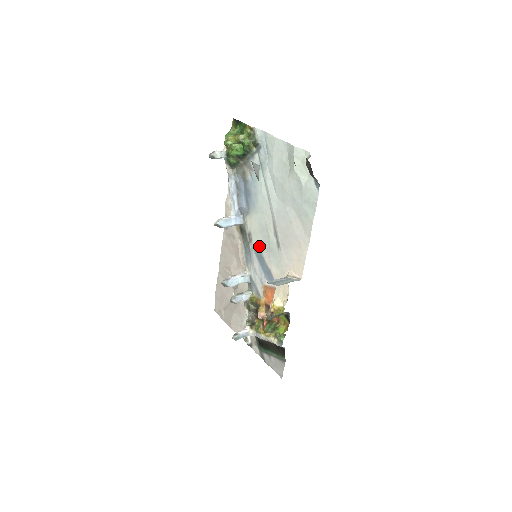
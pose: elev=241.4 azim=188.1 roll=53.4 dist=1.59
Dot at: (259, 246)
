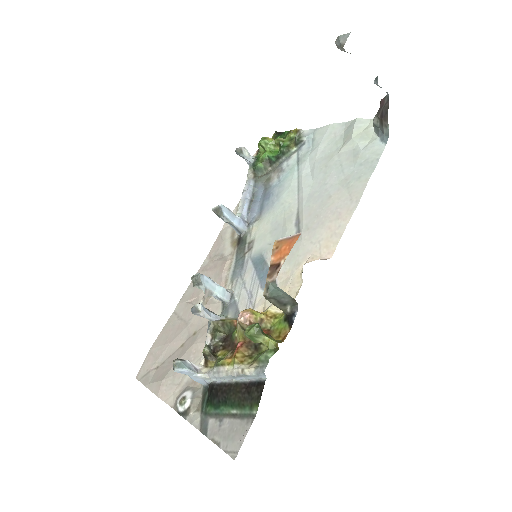
Dot at: (263, 249)
